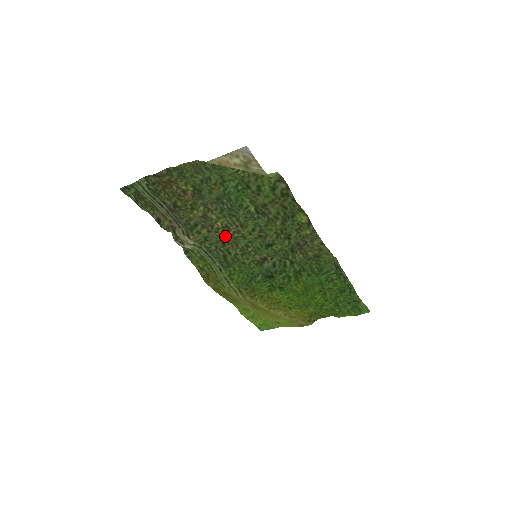
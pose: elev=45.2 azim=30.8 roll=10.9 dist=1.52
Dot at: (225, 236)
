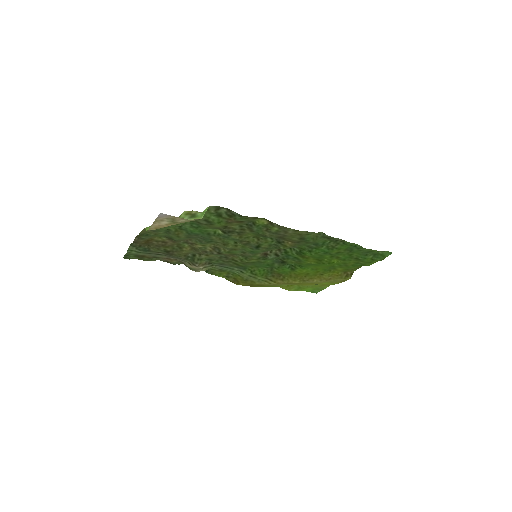
Dot at: (220, 254)
